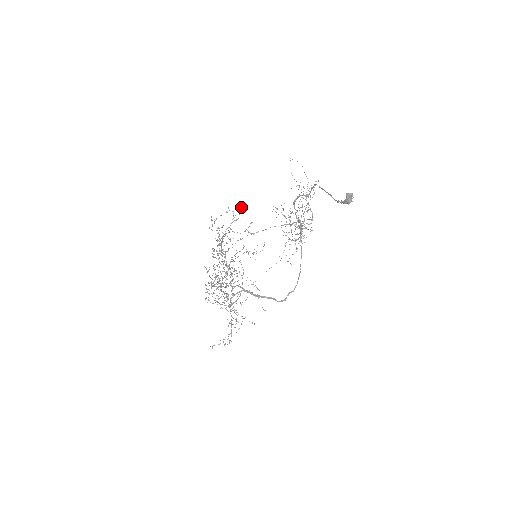
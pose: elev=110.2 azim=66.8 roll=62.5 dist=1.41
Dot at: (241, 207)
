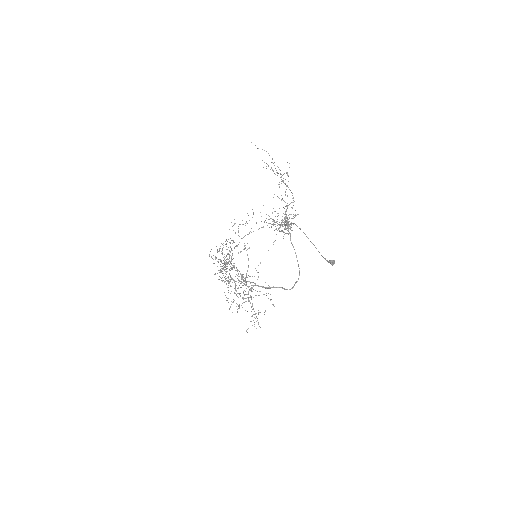
Dot at: occluded
